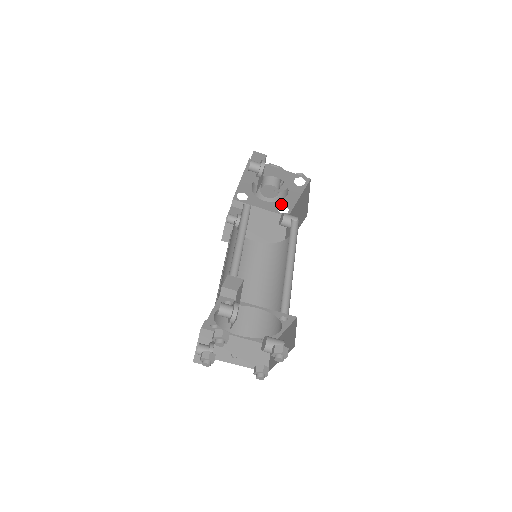
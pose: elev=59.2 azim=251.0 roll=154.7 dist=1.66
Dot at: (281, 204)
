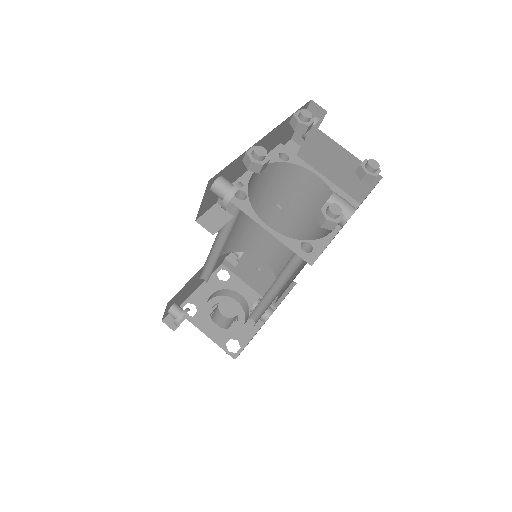
Dot at: (233, 336)
